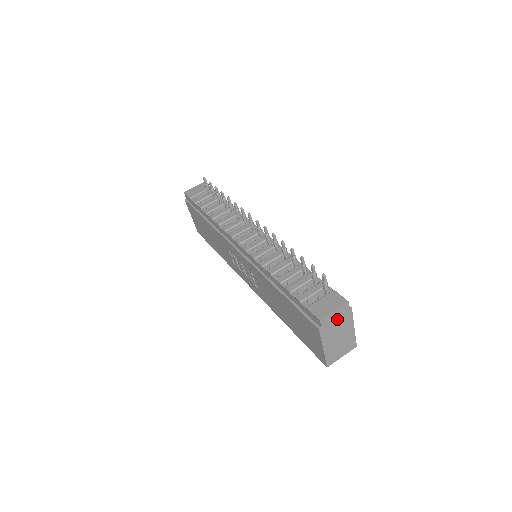
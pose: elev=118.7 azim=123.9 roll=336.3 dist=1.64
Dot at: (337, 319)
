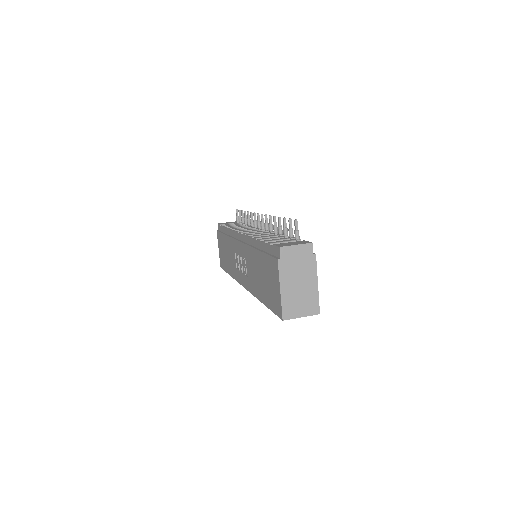
Dot at: (299, 258)
